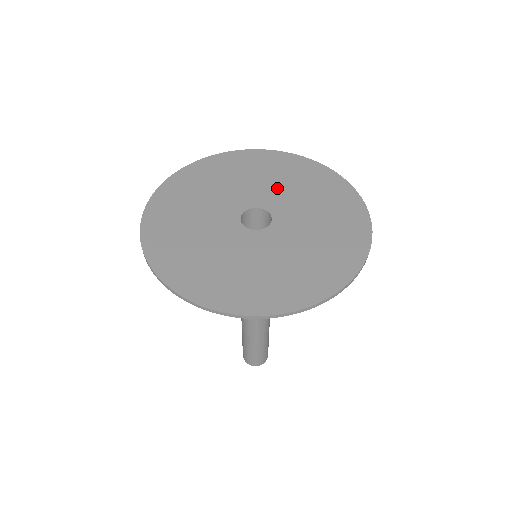
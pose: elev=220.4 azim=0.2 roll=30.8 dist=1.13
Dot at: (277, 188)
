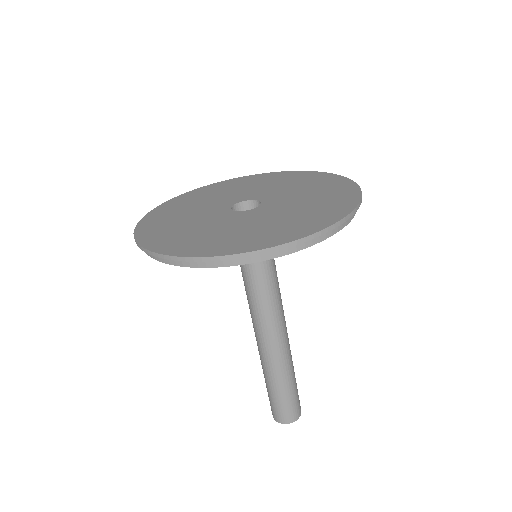
Dot at: (226, 196)
